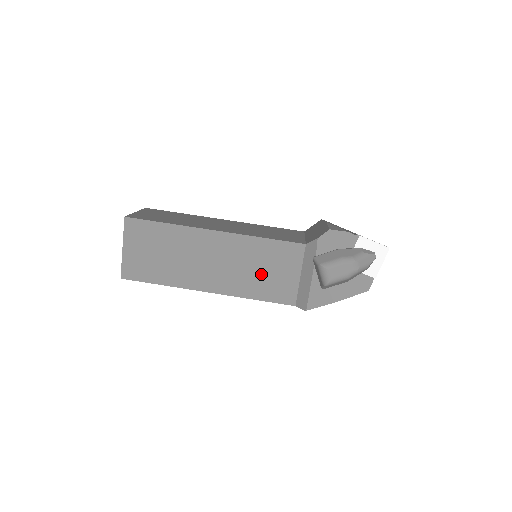
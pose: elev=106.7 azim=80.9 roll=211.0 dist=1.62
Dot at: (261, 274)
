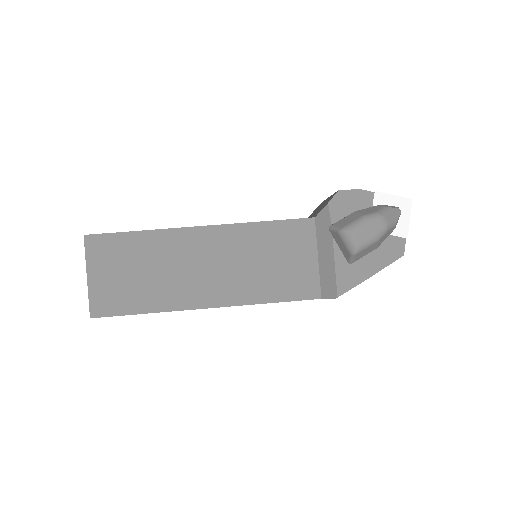
Dot at: (270, 268)
